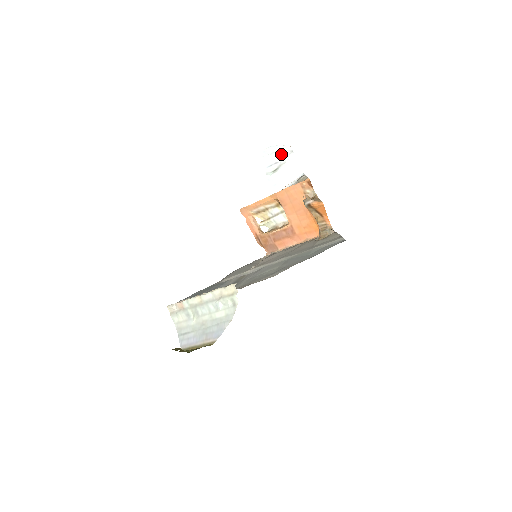
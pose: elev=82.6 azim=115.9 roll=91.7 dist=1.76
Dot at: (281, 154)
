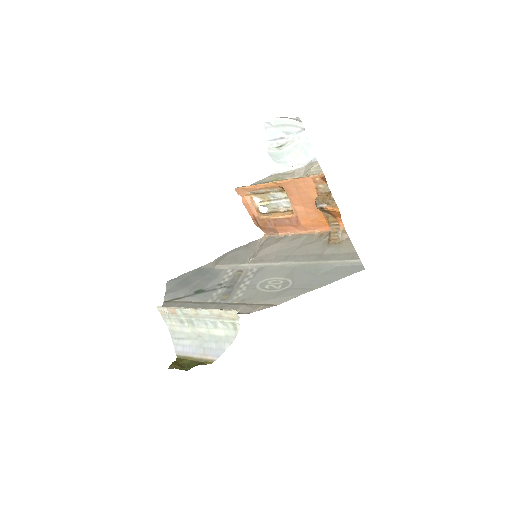
Dot at: (289, 129)
